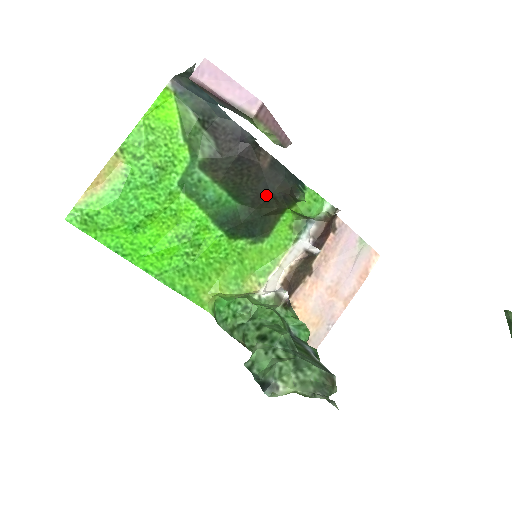
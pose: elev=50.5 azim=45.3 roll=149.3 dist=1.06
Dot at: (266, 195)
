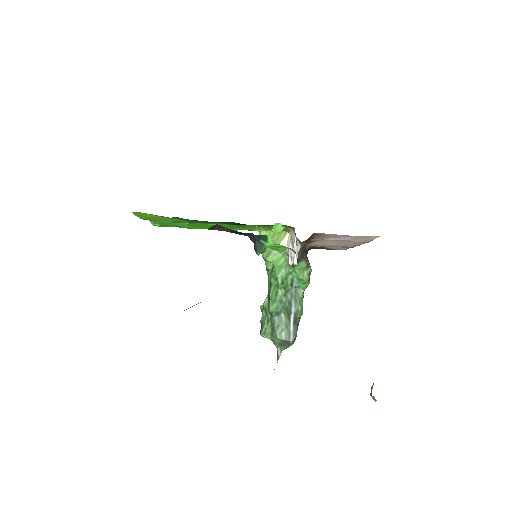
Dot at: occluded
